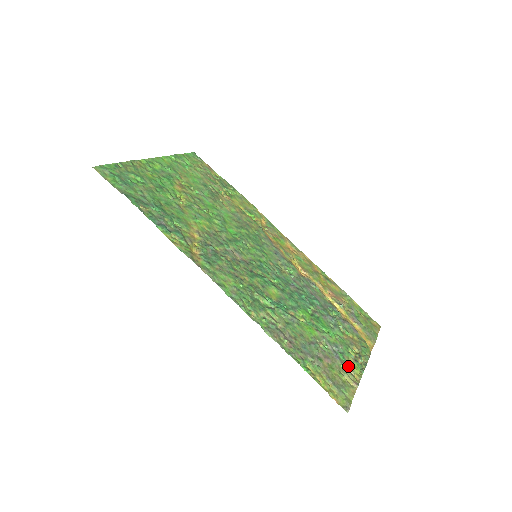
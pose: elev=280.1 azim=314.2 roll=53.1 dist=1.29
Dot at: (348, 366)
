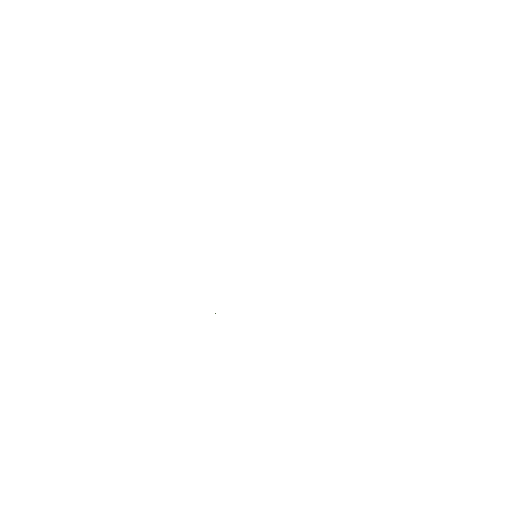
Dot at: occluded
